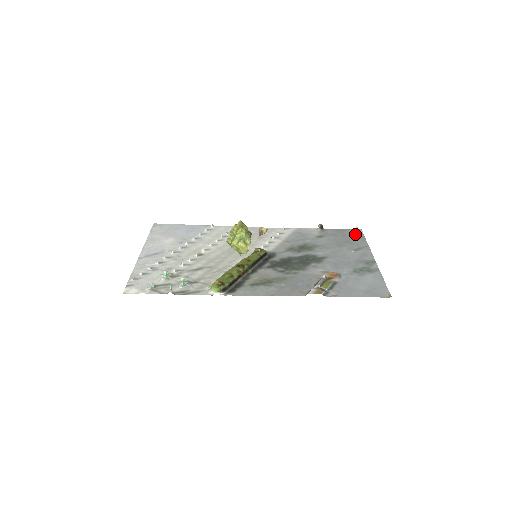
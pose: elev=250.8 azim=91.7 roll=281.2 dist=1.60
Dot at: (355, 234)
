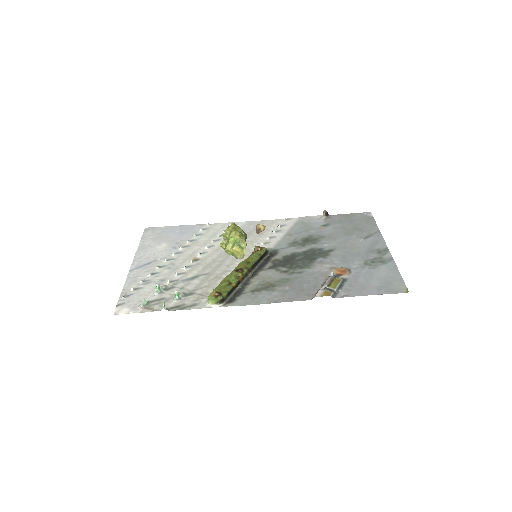
Dot at: (364, 218)
